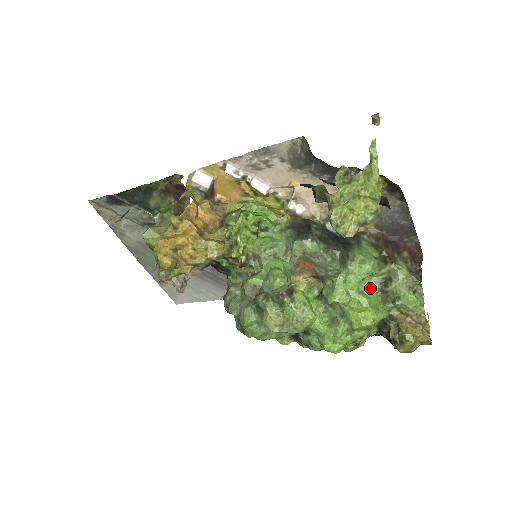
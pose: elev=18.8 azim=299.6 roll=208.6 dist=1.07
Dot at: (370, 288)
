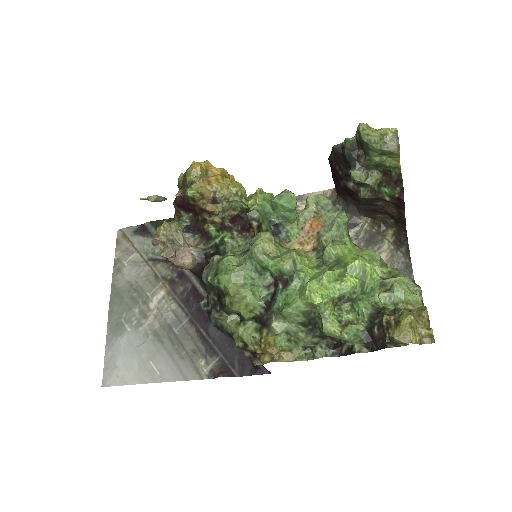
Dot at: occluded
